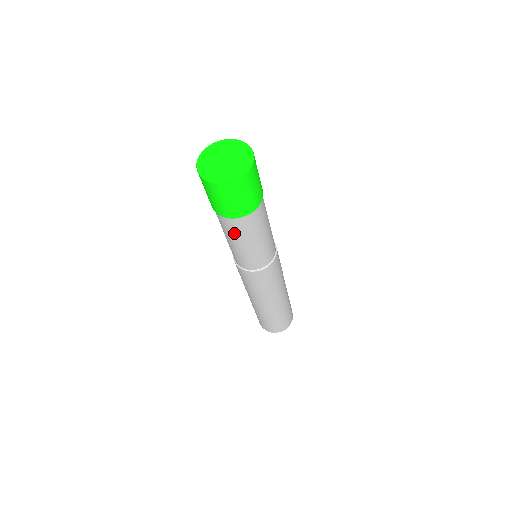
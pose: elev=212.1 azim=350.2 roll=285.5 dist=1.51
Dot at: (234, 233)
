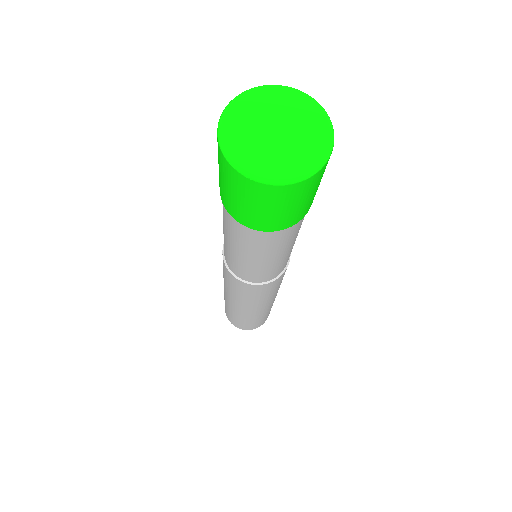
Dot at: (234, 235)
